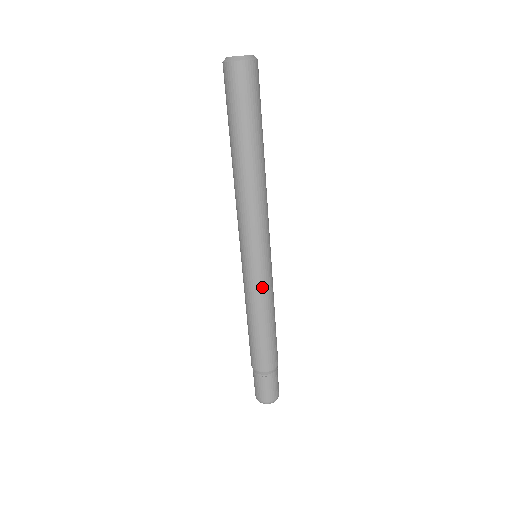
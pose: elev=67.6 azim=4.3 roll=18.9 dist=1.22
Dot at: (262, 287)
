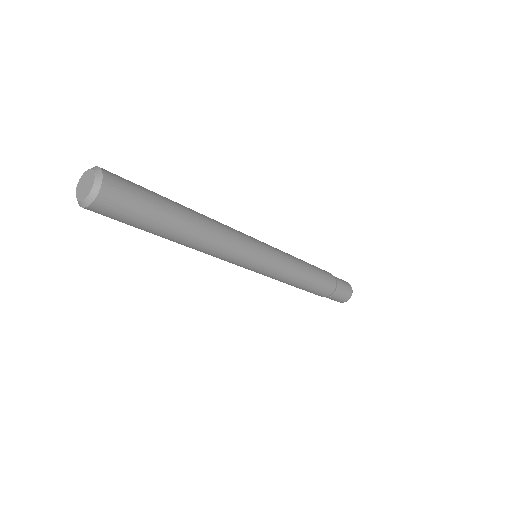
Dot at: (279, 274)
